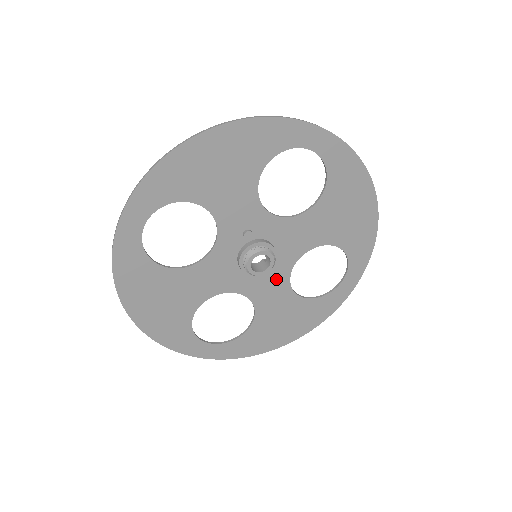
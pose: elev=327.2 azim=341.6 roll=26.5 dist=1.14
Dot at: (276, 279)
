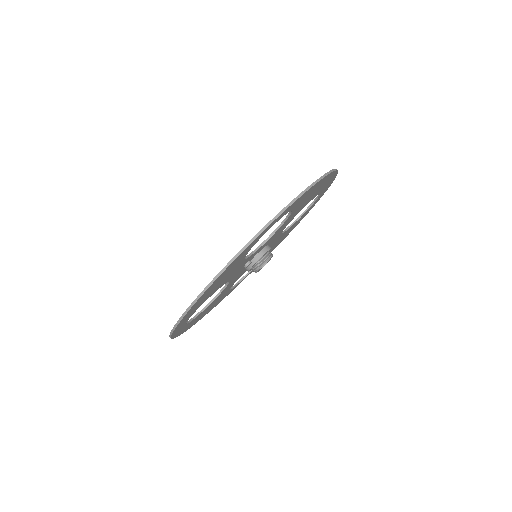
Dot at: occluded
